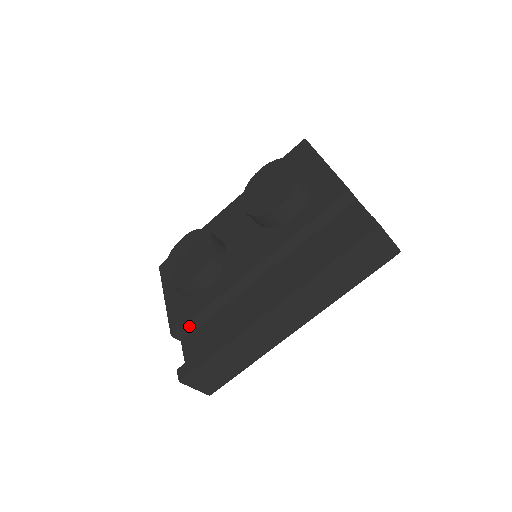
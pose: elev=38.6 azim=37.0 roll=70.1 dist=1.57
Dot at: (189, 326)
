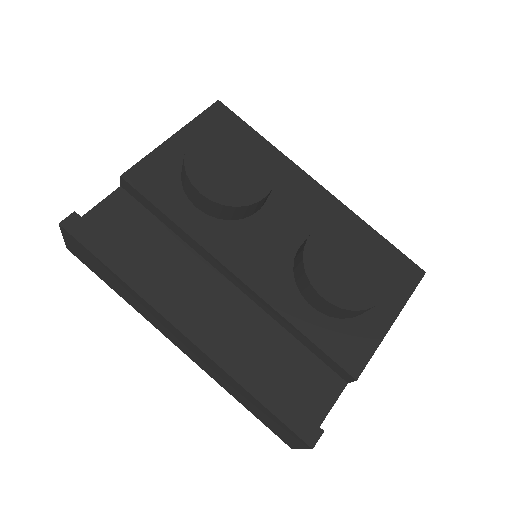
Dot at: (141, 197)
